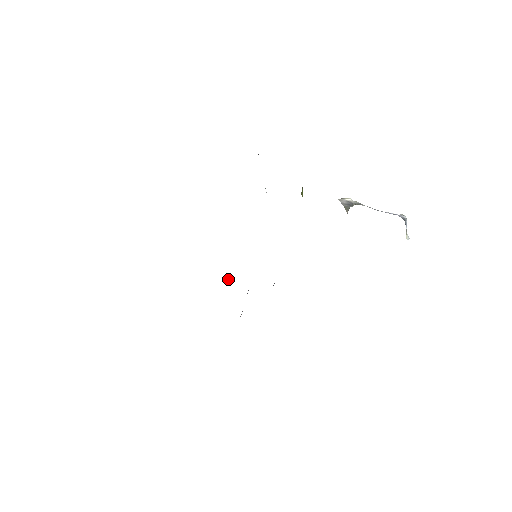
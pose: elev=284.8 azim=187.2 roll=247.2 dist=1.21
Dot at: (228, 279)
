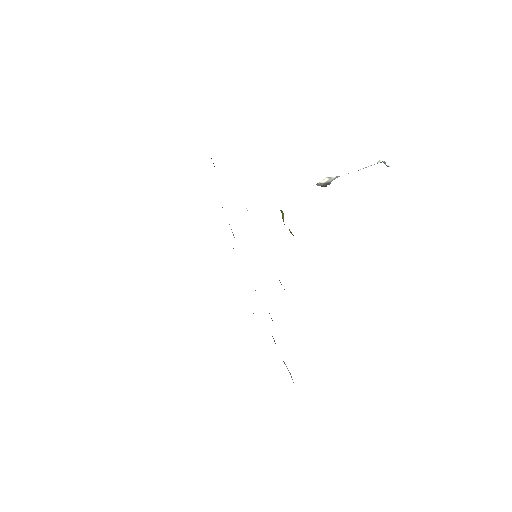
Dot at: (233, 248)
